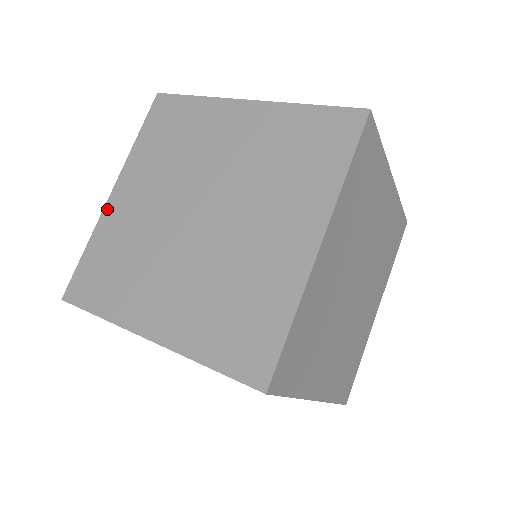
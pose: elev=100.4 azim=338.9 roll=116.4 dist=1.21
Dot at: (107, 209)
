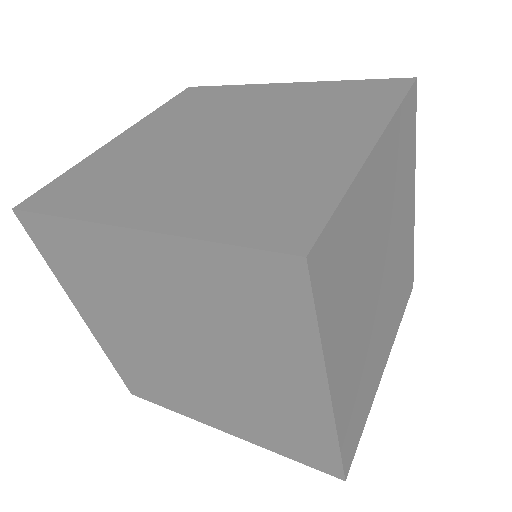
Dot at: (107, 146)
